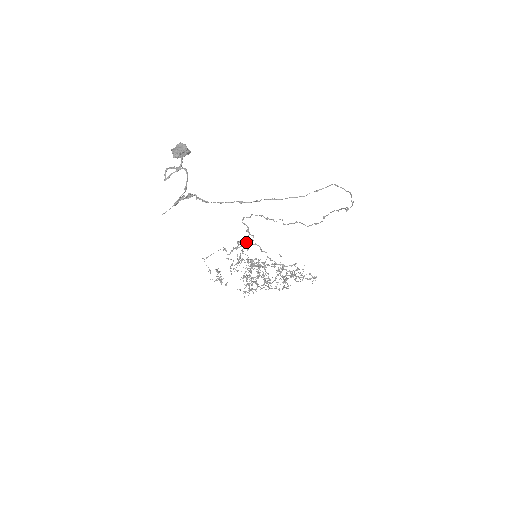
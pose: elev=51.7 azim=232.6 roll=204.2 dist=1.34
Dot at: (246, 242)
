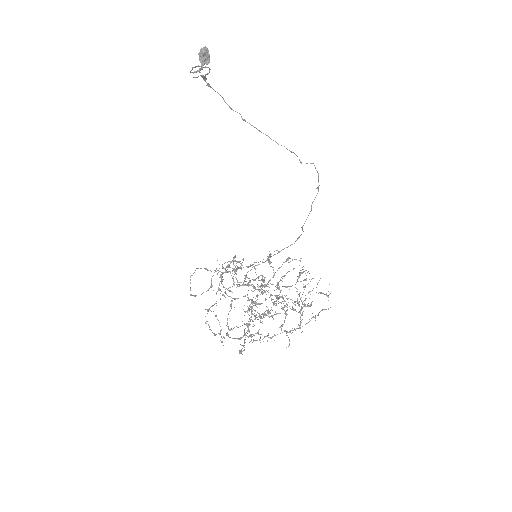
Dot at: (234, 284)
